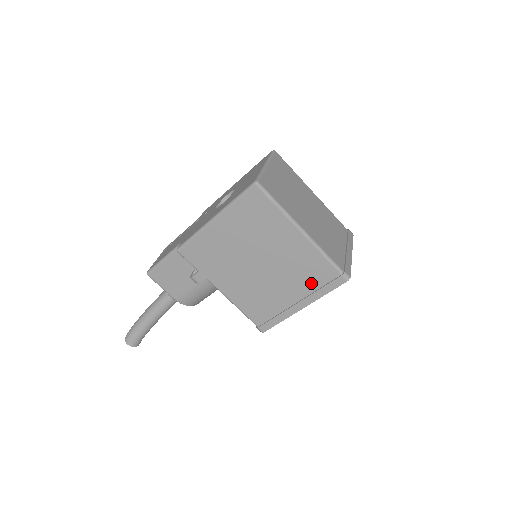
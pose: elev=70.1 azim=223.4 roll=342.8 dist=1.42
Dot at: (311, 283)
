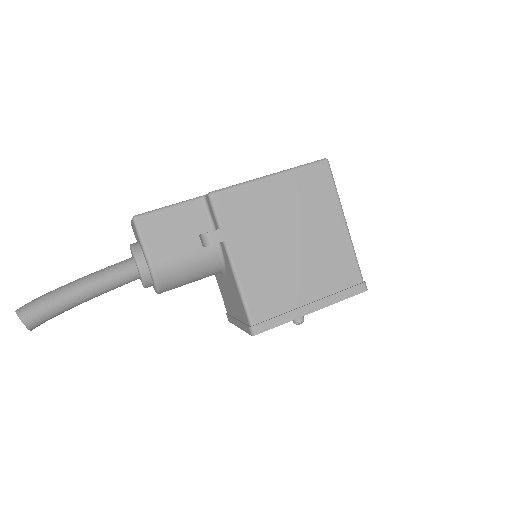
Dot at: (332, 283)
